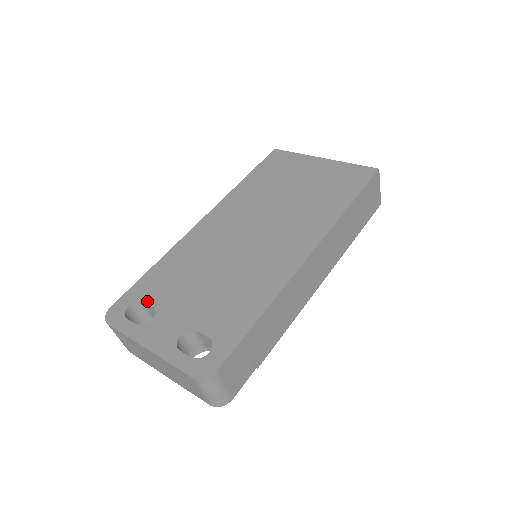
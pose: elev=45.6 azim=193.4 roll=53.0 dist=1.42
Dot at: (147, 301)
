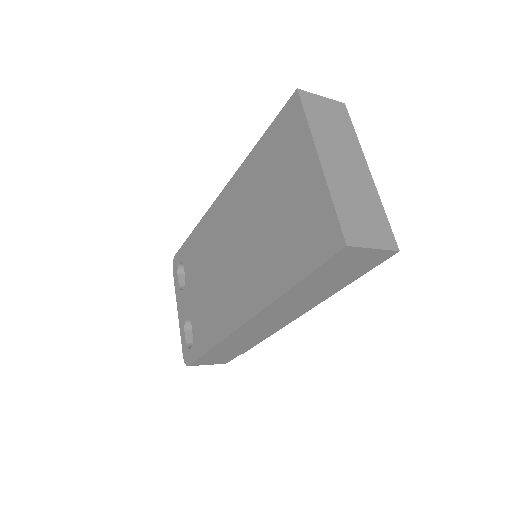
Dot at: (184, 268)
